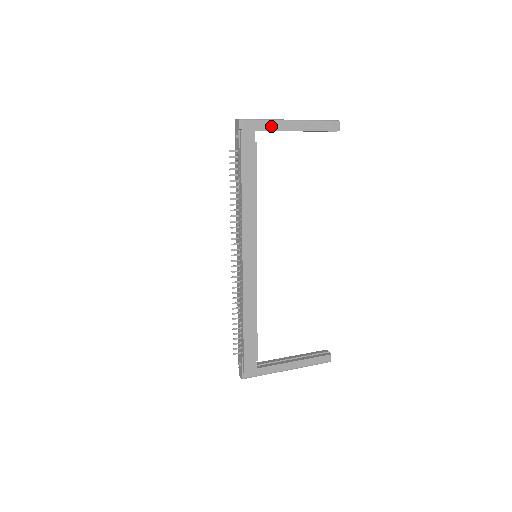
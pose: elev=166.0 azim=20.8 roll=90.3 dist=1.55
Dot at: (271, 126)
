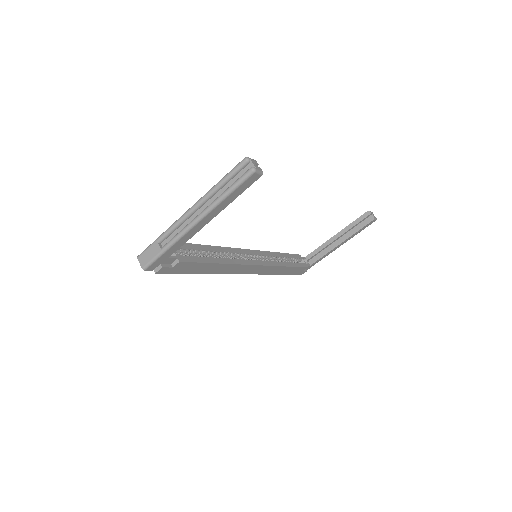
Dot at: (179, 244)
